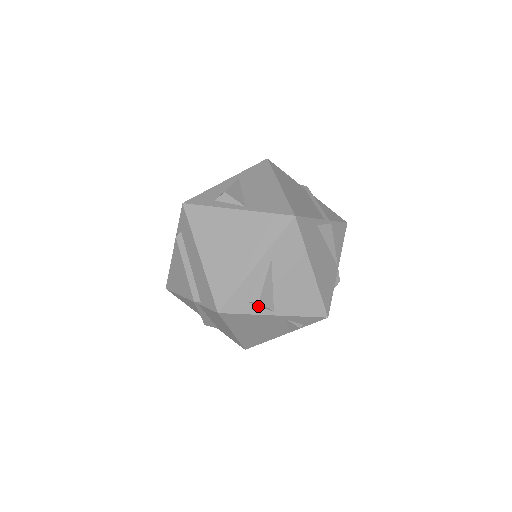
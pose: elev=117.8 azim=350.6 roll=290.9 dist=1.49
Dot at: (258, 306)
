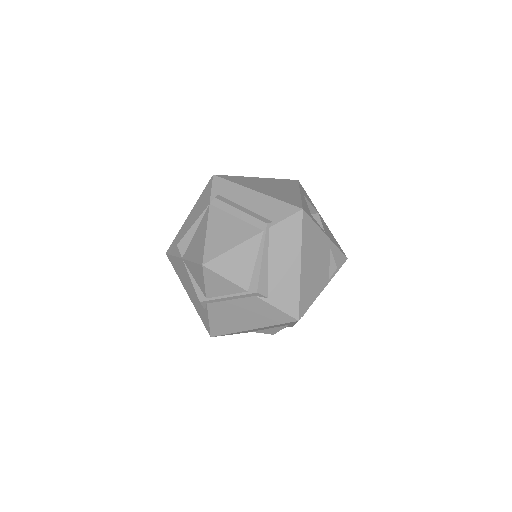
Dot at: (316, 222)
